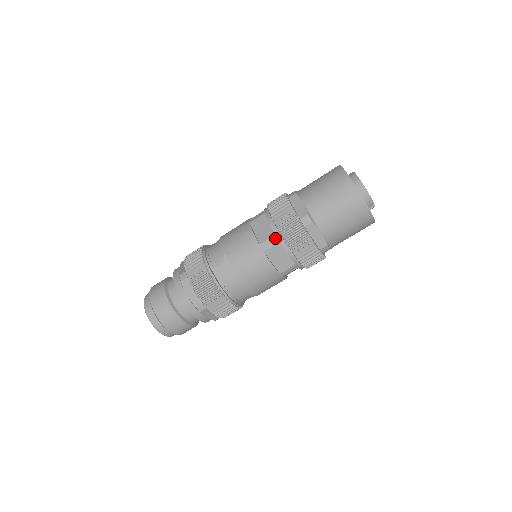
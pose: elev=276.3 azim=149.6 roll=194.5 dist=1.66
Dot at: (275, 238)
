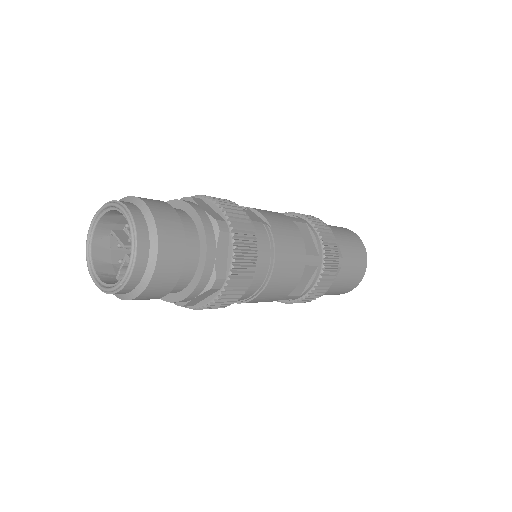
Dot at: (301, 219)
